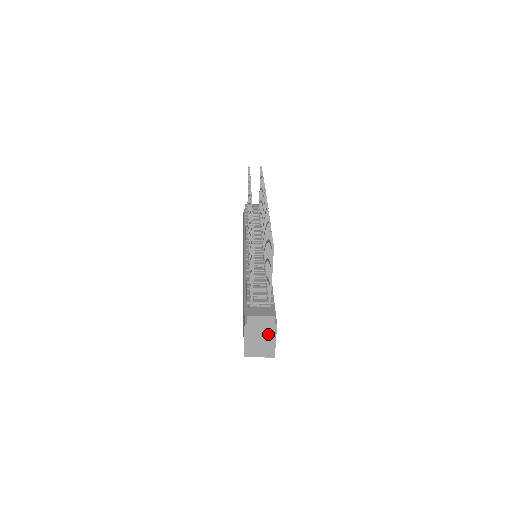
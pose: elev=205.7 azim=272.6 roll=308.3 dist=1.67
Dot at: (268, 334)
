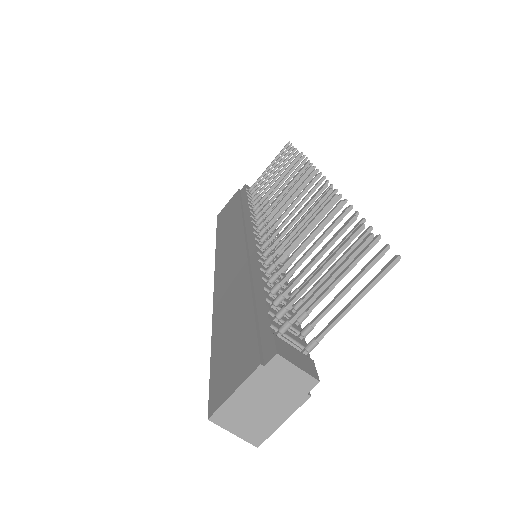
Dot at: (282, 404)
